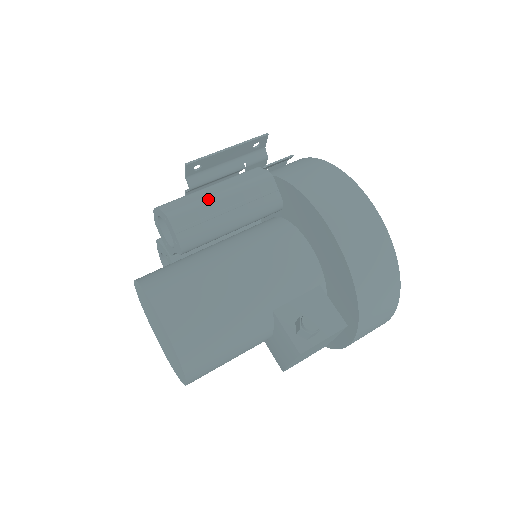
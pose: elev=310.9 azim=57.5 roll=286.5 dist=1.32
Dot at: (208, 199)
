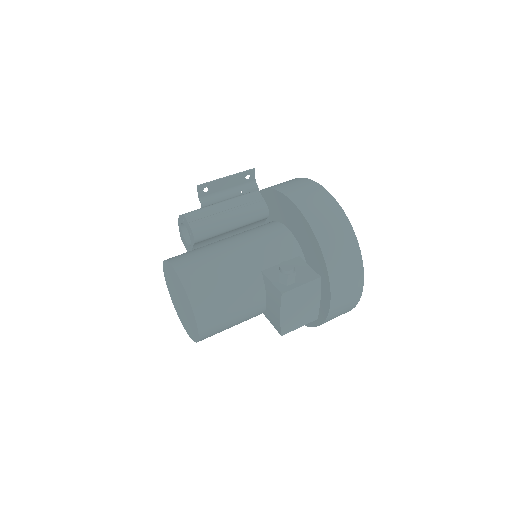
Dot at: (212, 205)
